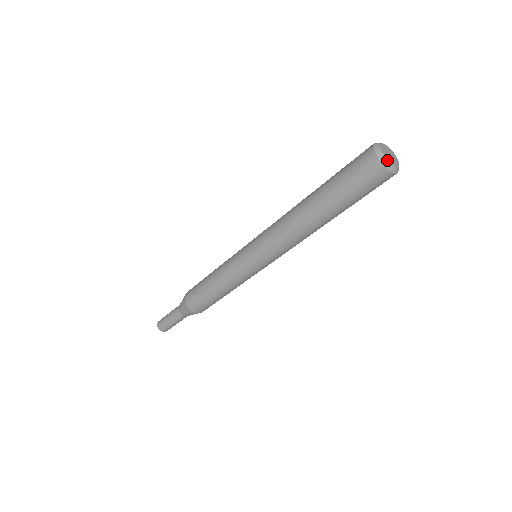
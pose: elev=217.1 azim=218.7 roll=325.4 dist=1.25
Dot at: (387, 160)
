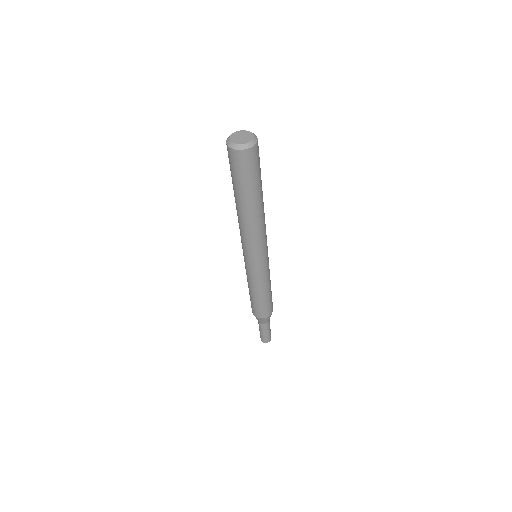
Dot at: (232, 142)
